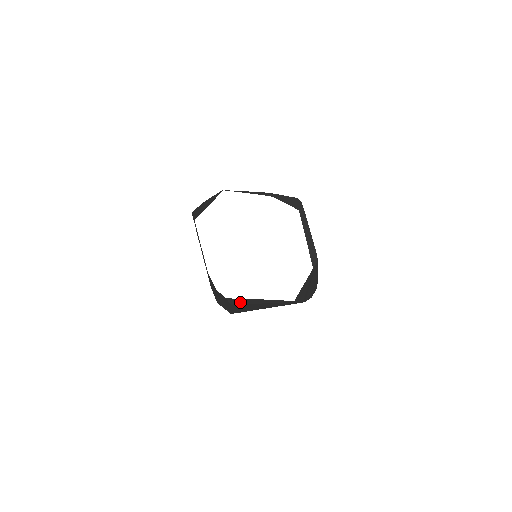
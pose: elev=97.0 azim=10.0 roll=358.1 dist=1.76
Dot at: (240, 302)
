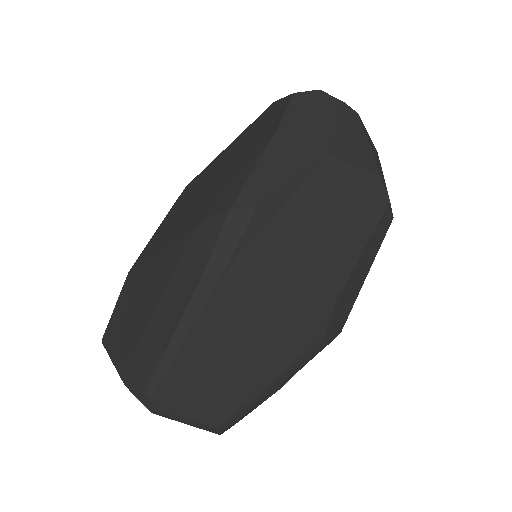
Dot at: occluded
